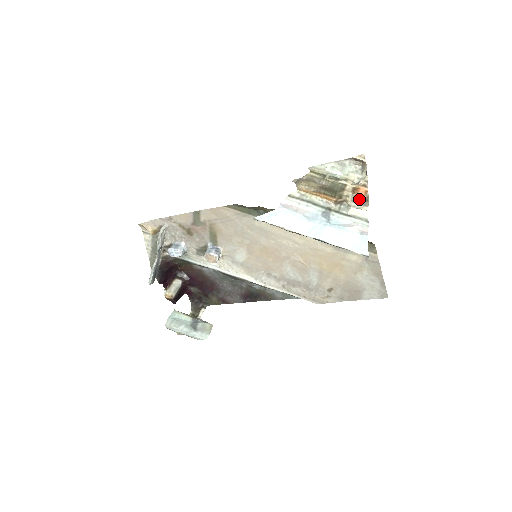
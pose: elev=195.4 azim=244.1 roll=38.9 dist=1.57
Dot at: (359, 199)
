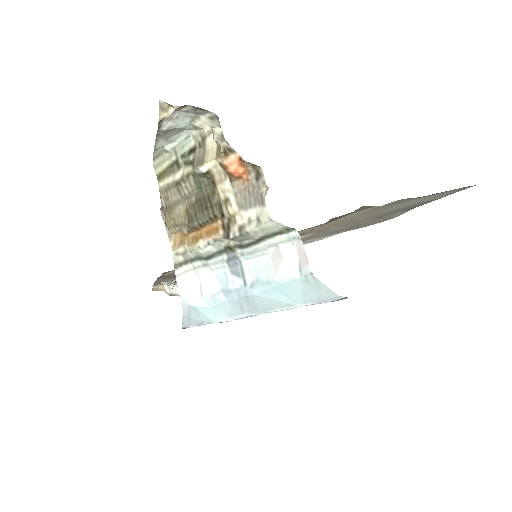
Dot at: (246, 186)
